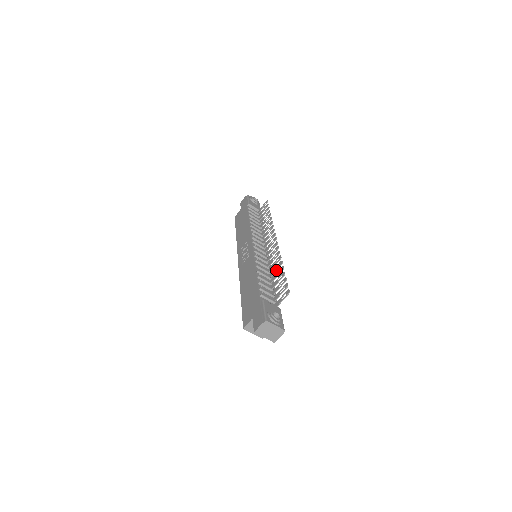
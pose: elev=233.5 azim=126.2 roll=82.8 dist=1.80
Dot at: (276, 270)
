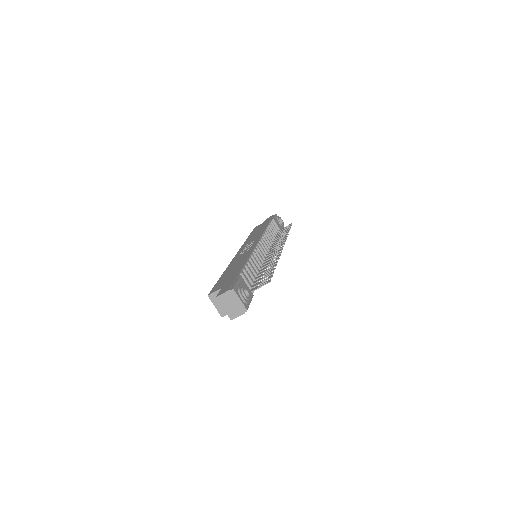
Dot at: (268, 267)
